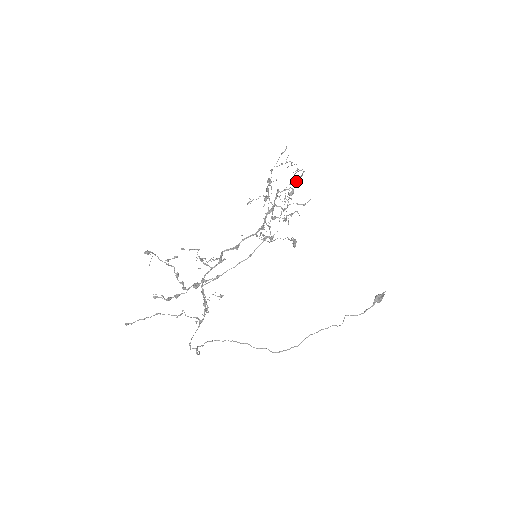
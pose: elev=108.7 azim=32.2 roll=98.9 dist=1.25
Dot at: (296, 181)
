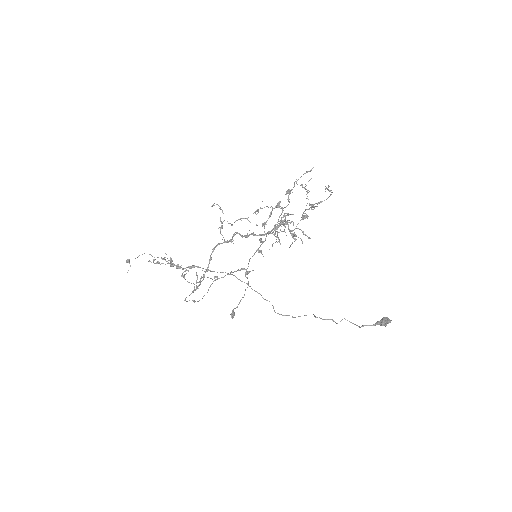
Dot at: (313, 207)
